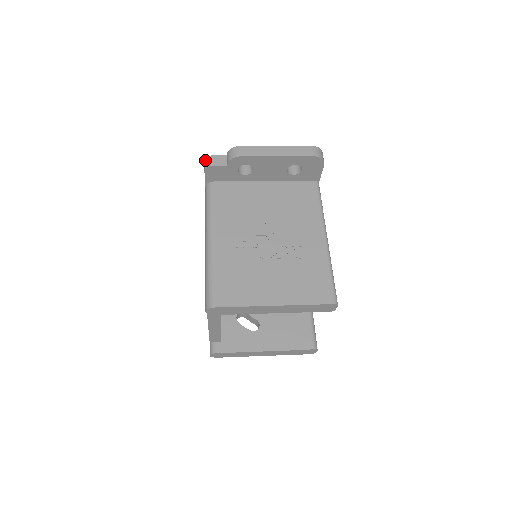
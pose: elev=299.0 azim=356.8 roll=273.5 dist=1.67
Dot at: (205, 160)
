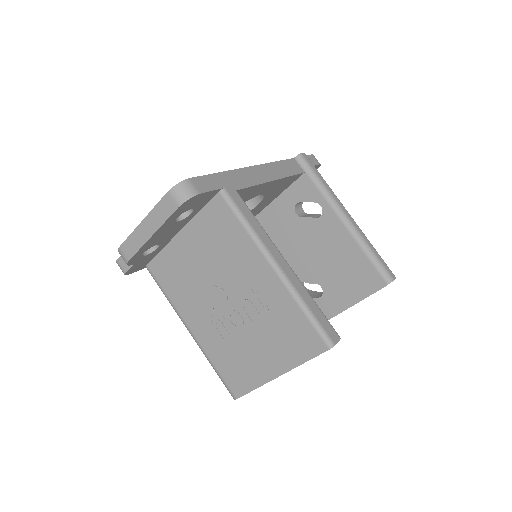
Dot at: (118, 265)
